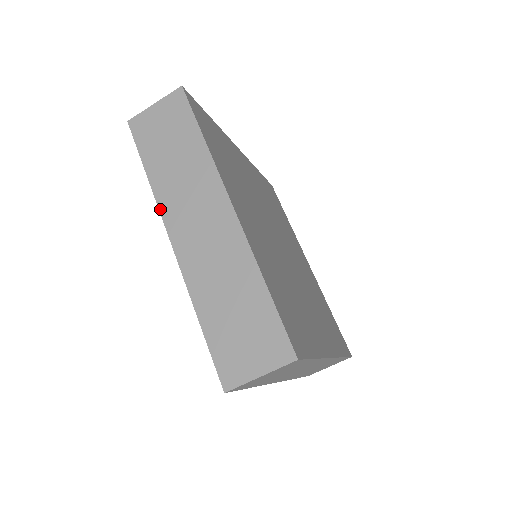
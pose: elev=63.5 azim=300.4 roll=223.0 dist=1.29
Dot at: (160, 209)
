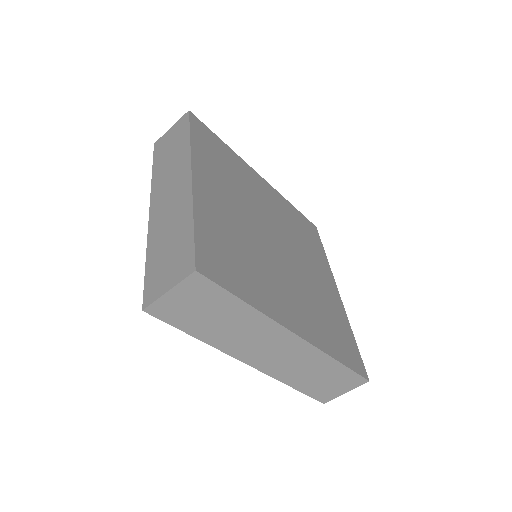
Dot at: (228, 354)
